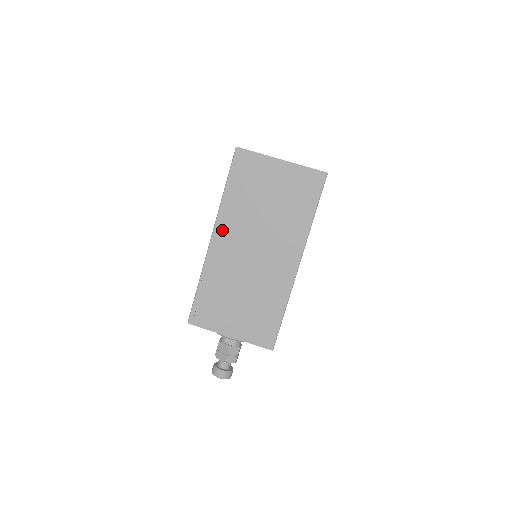
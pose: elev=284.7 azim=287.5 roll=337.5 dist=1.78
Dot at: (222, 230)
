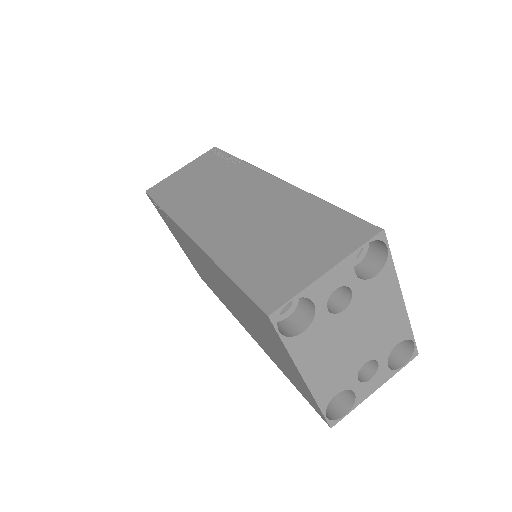
Dot at: (203, 254)
